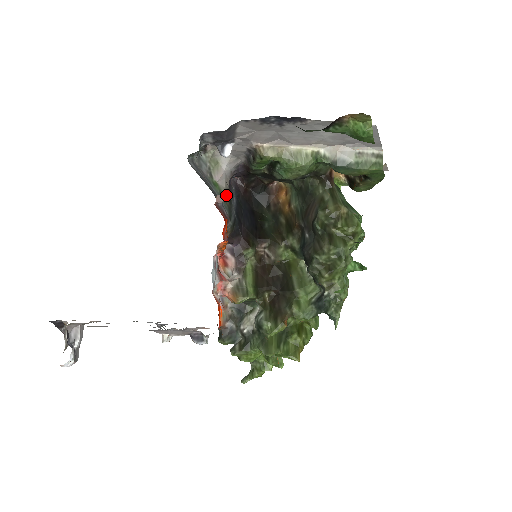
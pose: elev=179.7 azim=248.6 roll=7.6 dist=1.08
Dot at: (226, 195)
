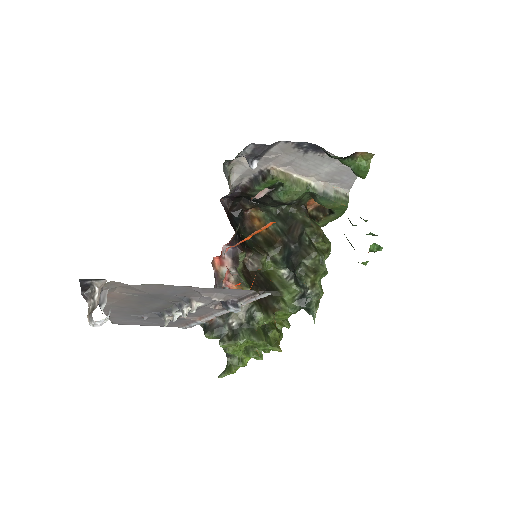
Dot at: (271, 190)
